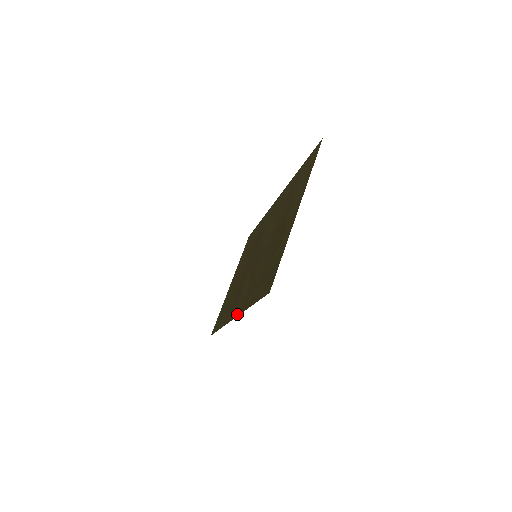
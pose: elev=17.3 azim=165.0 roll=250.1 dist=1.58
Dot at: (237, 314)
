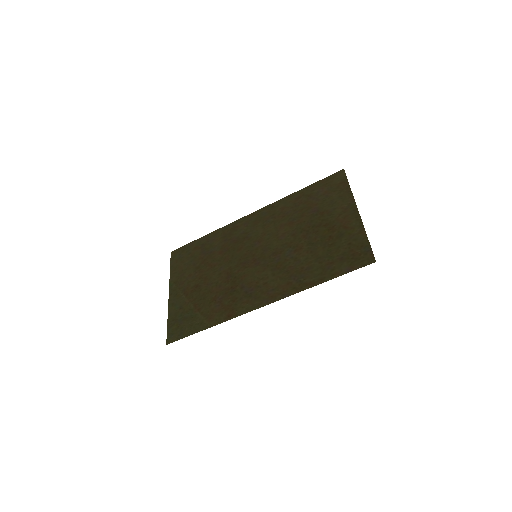
Dot at: (277, 298)
